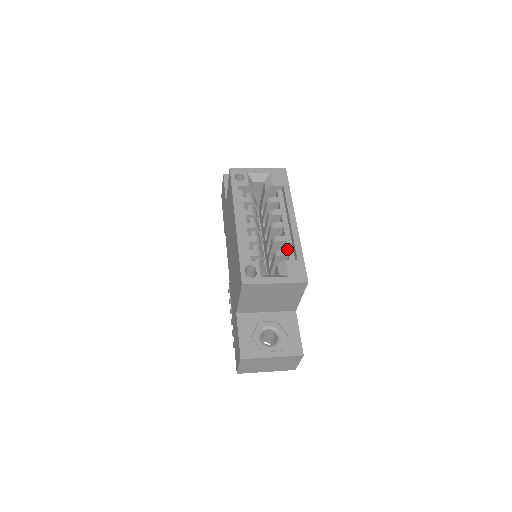
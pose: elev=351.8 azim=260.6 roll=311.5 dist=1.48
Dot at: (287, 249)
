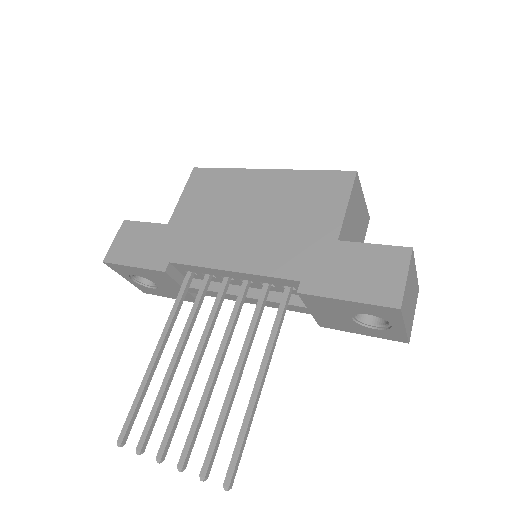
Dot at: occluded
